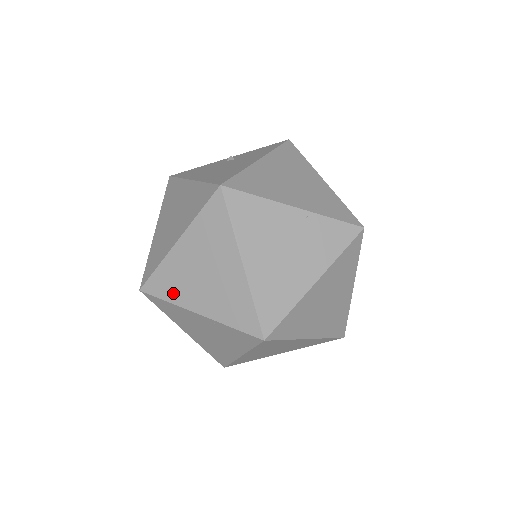
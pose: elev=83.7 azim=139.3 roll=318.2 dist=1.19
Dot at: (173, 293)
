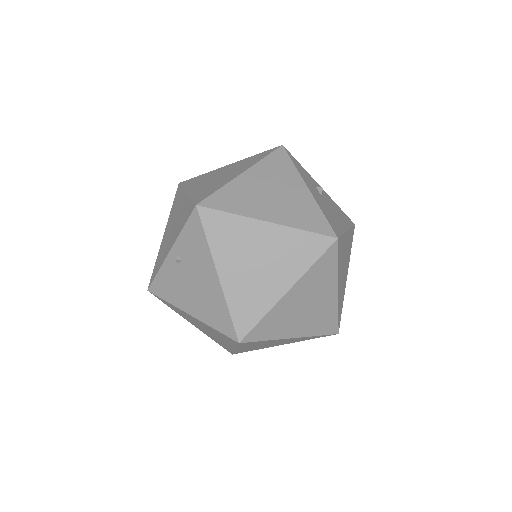
Dot at: (257, 349)
